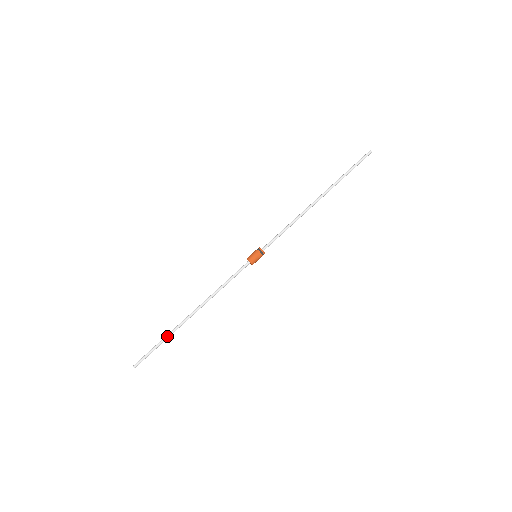
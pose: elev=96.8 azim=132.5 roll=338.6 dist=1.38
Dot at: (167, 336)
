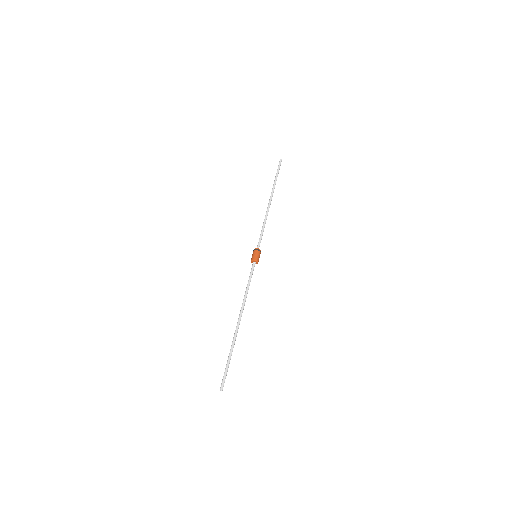
Dot at: (231, 349)
